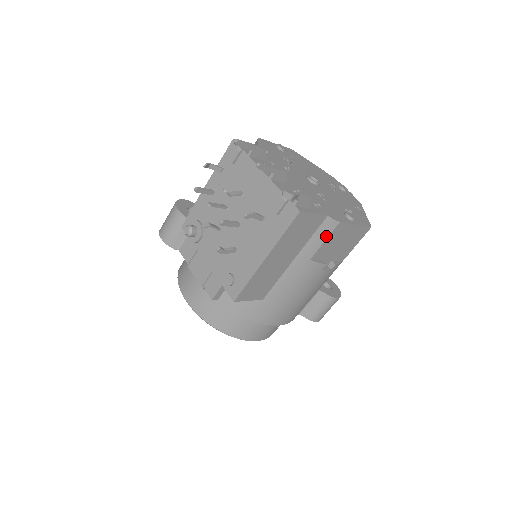
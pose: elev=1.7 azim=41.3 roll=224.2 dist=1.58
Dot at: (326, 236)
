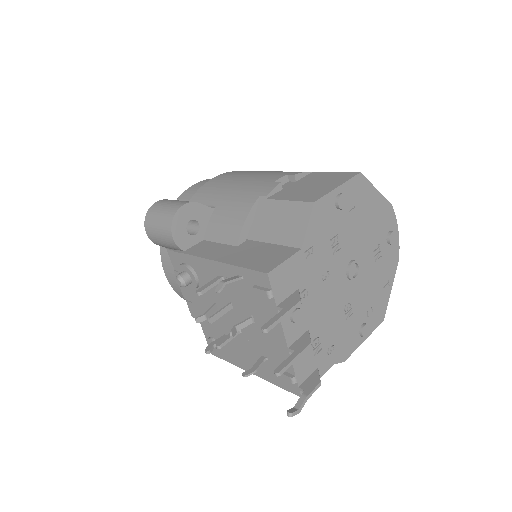
Dot at: occluded
